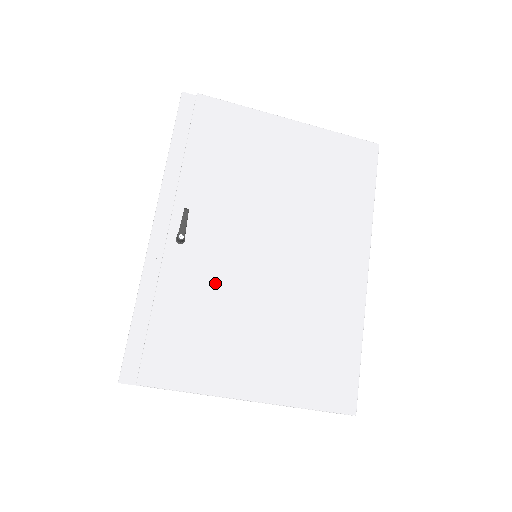
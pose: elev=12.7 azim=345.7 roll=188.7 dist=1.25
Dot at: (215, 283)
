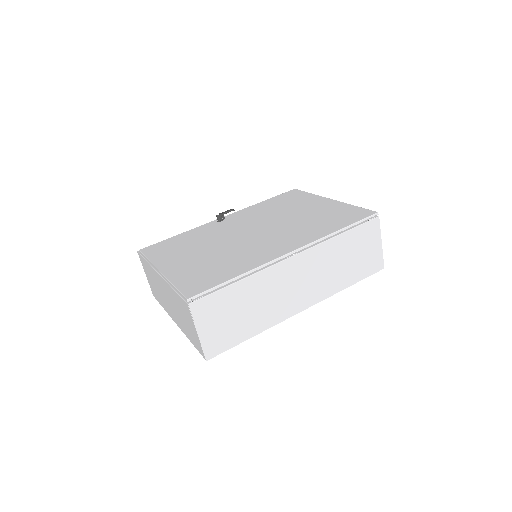
Dot at: (211, 235)
